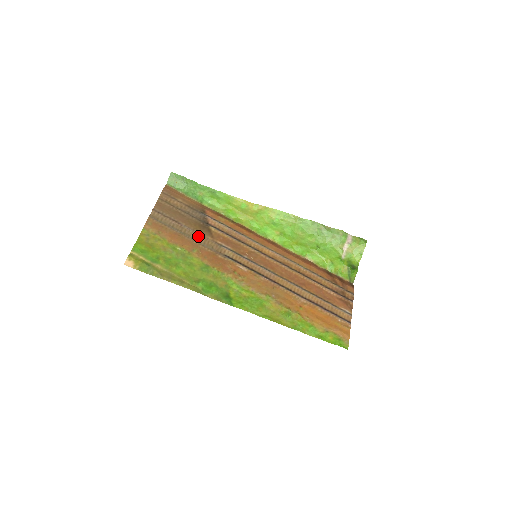
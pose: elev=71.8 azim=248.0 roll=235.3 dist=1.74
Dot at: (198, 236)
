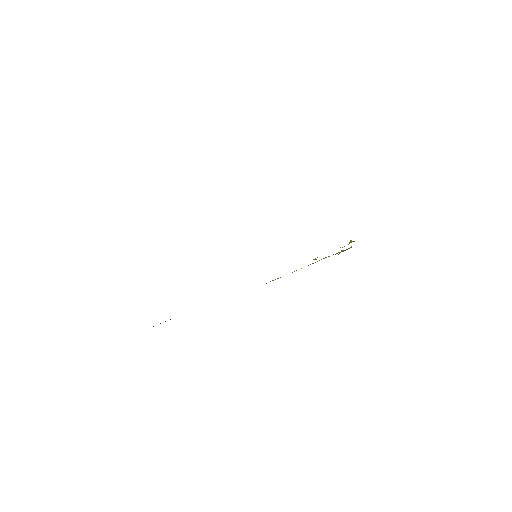
Dot at: occluded
